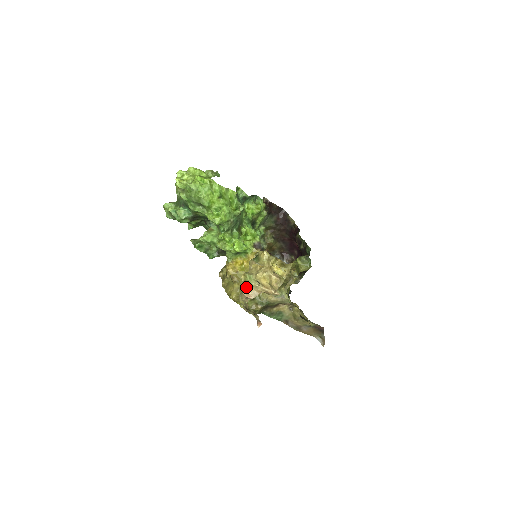
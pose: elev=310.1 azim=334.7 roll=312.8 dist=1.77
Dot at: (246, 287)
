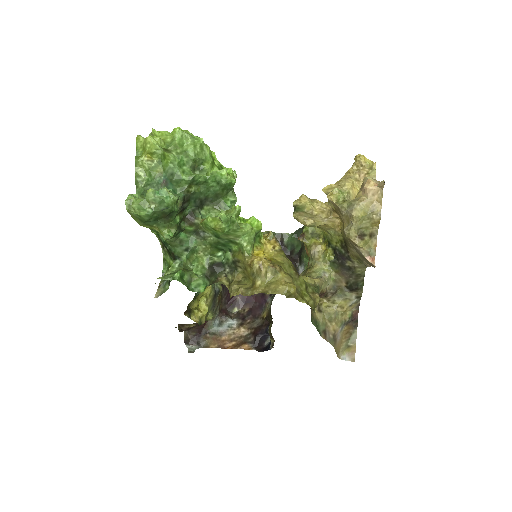
Dot at: (349, 200)
